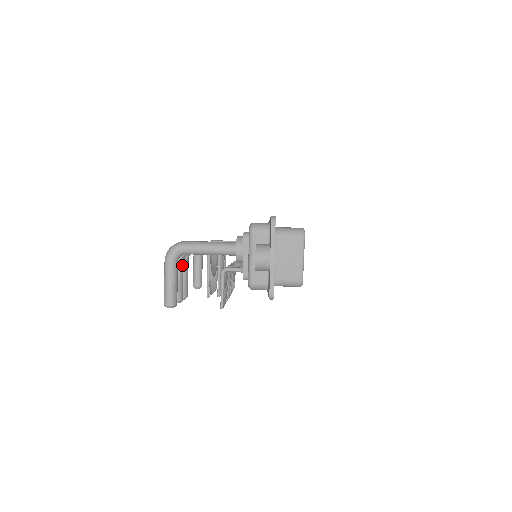
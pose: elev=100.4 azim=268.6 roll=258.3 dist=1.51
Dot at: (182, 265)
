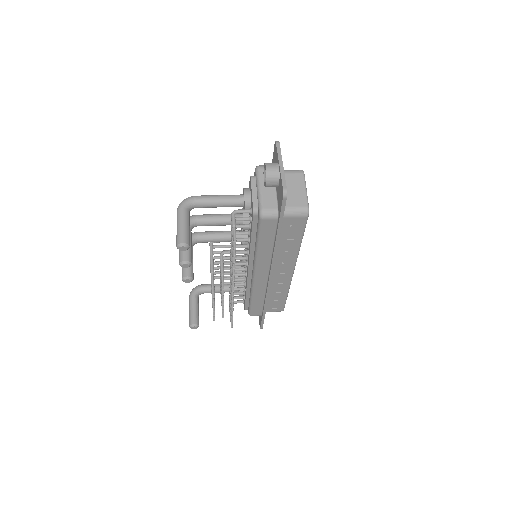
Dot at: (190, 233)
